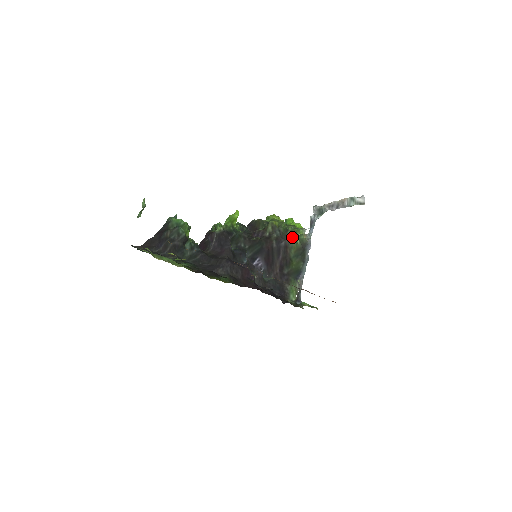
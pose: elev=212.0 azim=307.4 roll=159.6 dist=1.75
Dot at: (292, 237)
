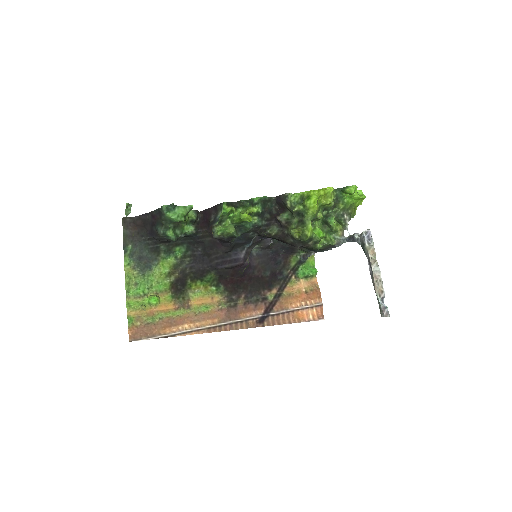
Dot at: (312, 247)
